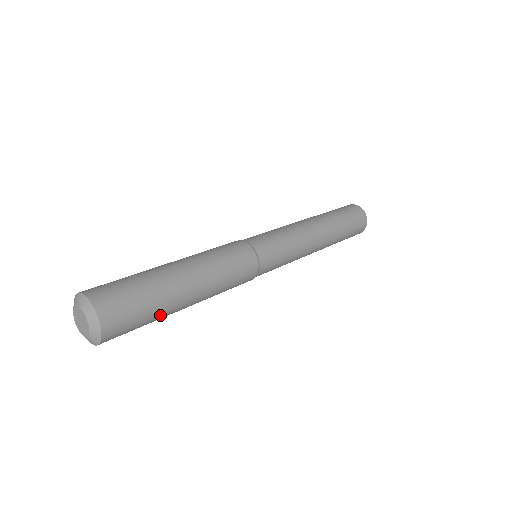
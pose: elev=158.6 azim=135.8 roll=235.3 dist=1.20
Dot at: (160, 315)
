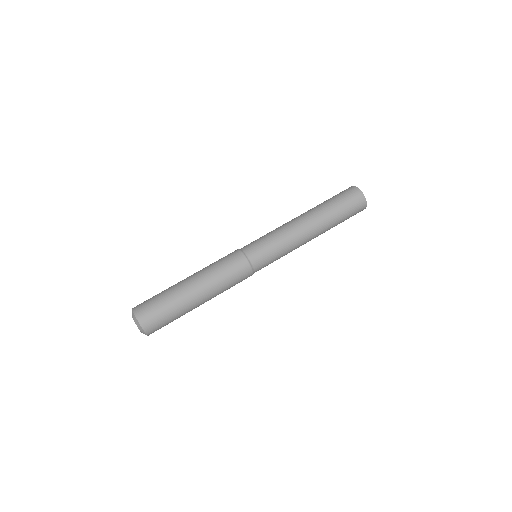
Dot at: occluded
